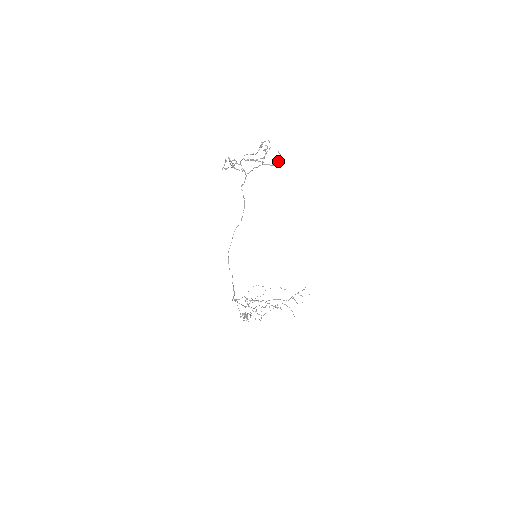
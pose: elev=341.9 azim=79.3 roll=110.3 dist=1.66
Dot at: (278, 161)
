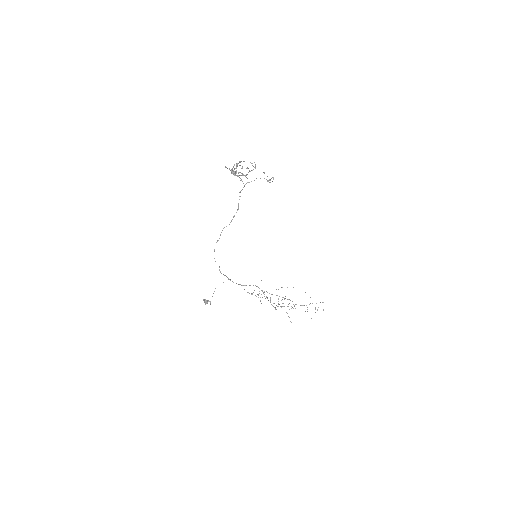
Dot at: (270, 180)
